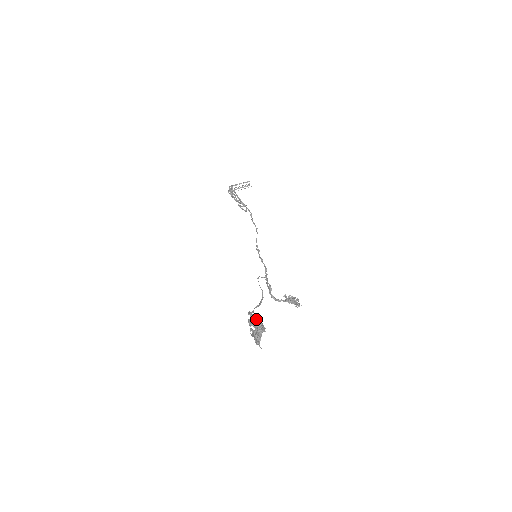
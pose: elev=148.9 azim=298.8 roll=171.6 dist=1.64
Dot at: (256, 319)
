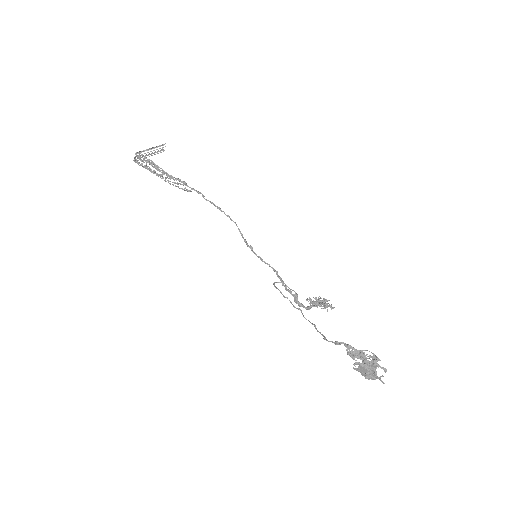
Dot at: (354, 348)
